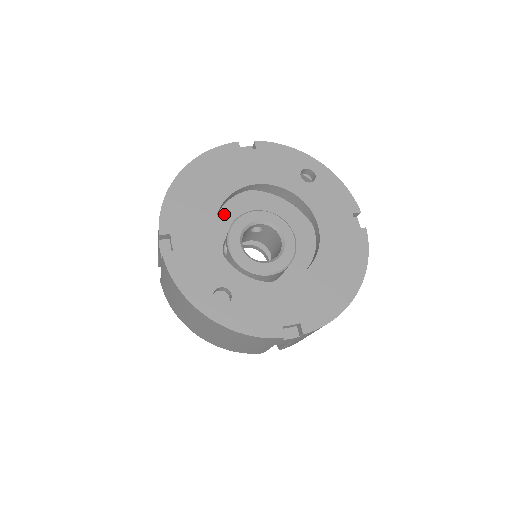
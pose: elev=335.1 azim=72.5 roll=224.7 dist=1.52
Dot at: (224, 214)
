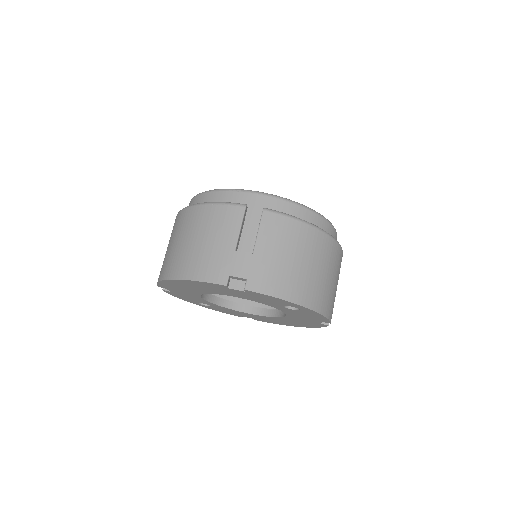
Dot at: occluded
